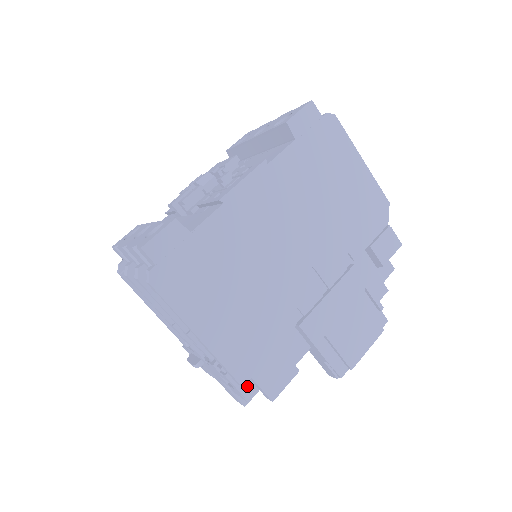
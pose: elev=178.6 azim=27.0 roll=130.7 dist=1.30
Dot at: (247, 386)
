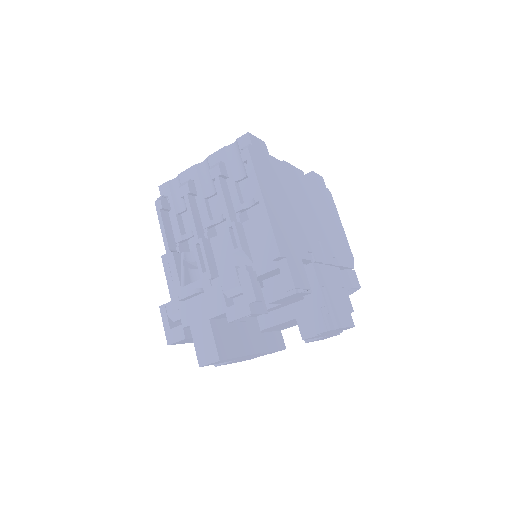
Dot at: (259, 294)
